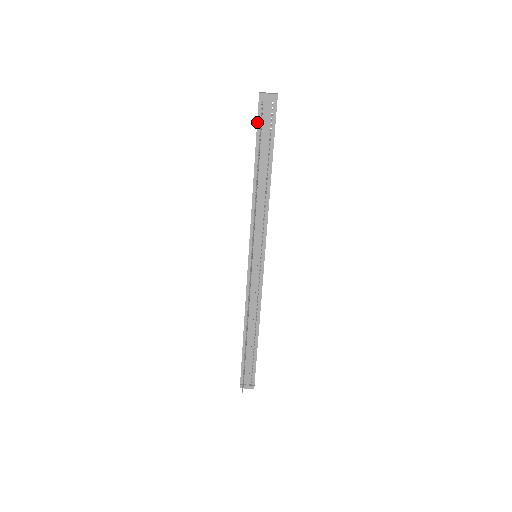
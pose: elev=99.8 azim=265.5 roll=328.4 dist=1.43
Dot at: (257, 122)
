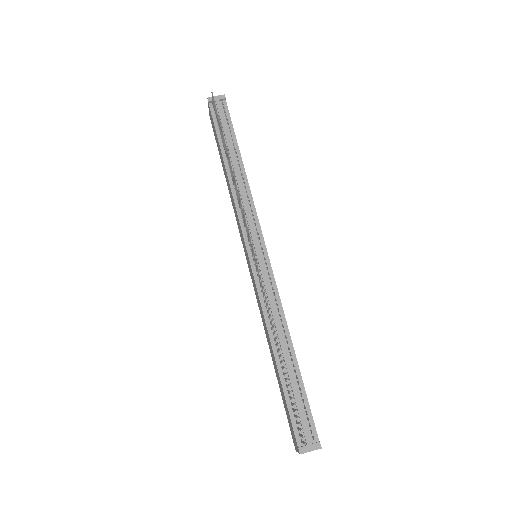
Dot at: (213, 121)
